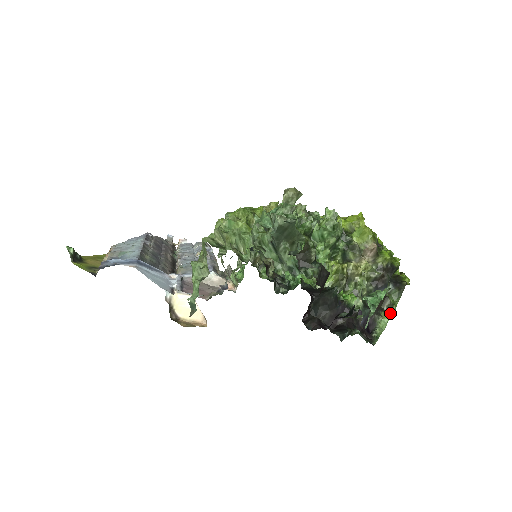
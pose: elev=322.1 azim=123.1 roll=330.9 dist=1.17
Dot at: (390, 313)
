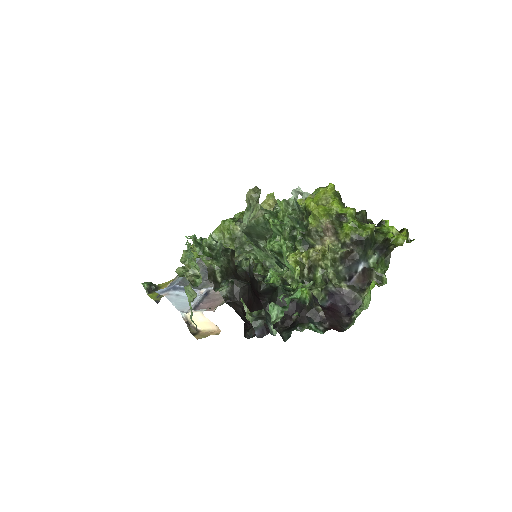
Dot at: (371, 288)
